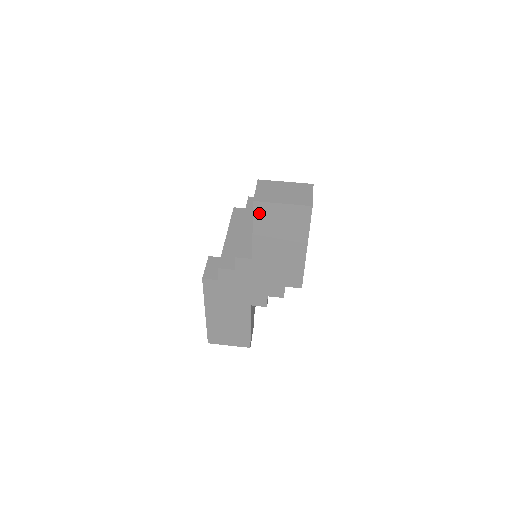
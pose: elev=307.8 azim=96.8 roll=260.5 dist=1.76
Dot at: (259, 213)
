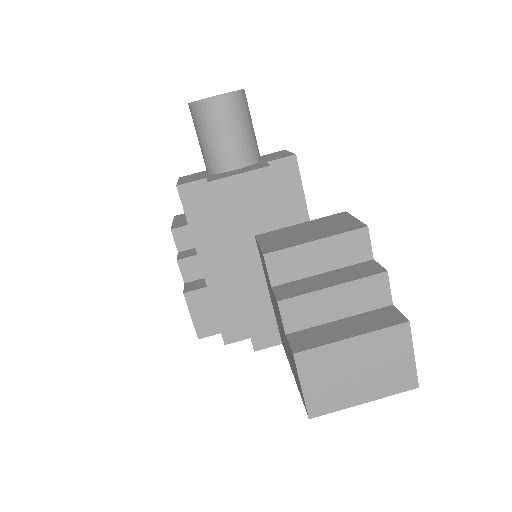
Dot at: occluded
